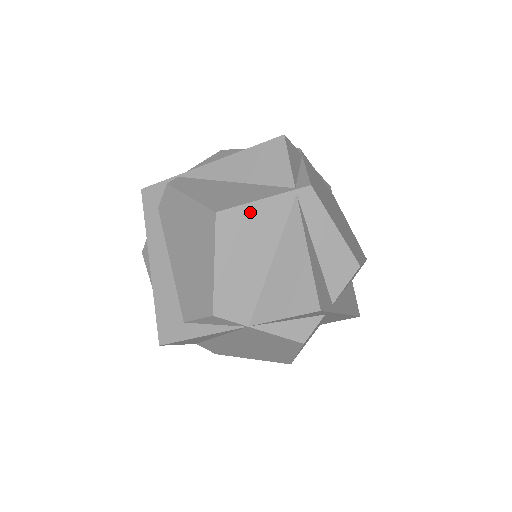
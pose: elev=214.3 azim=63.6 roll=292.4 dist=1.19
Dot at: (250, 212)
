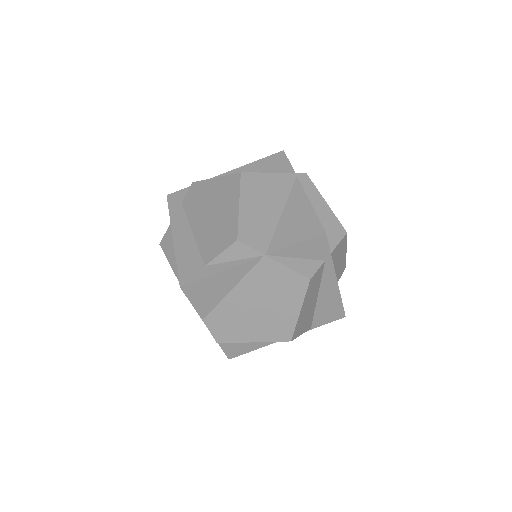
Dot at: (265, 178)
